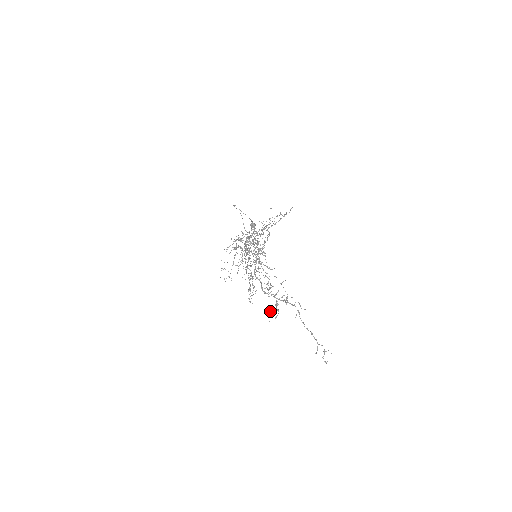
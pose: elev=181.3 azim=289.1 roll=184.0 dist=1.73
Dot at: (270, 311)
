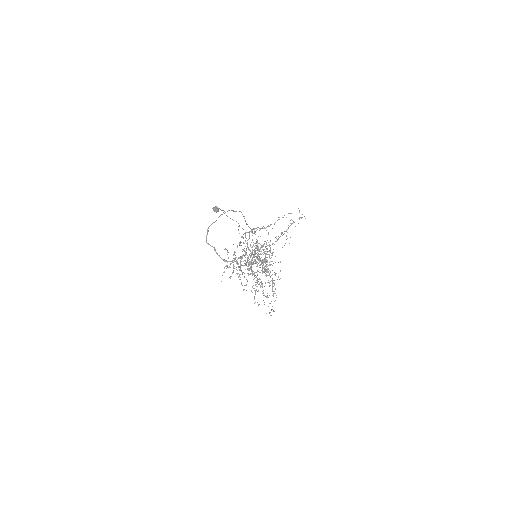
Dot at: (230, 276)
